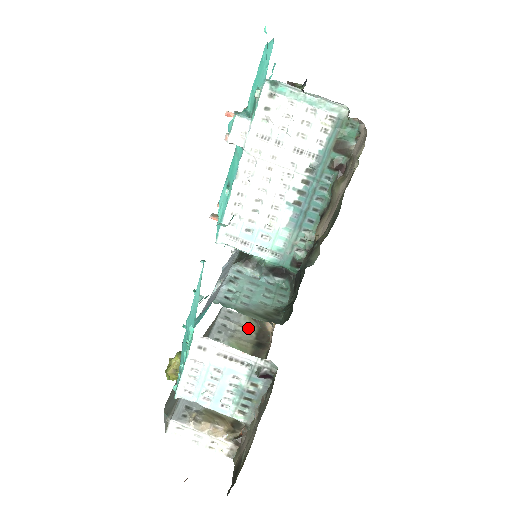
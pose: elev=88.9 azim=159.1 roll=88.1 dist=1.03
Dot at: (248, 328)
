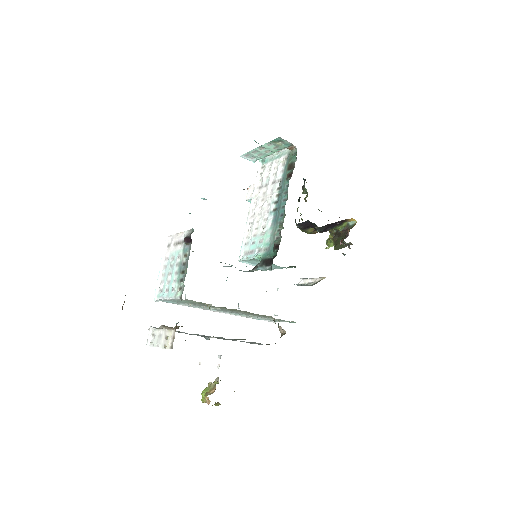
Dot at: occluded
